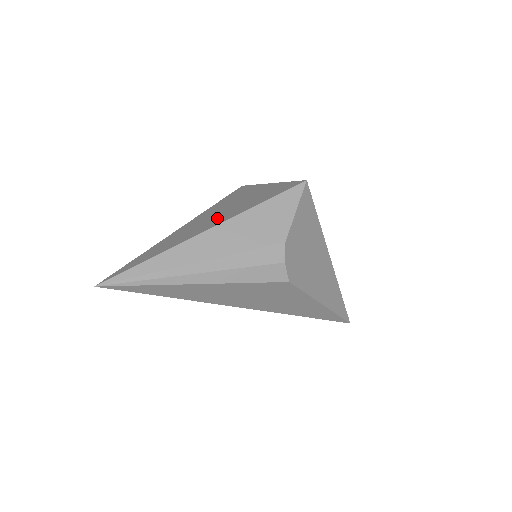
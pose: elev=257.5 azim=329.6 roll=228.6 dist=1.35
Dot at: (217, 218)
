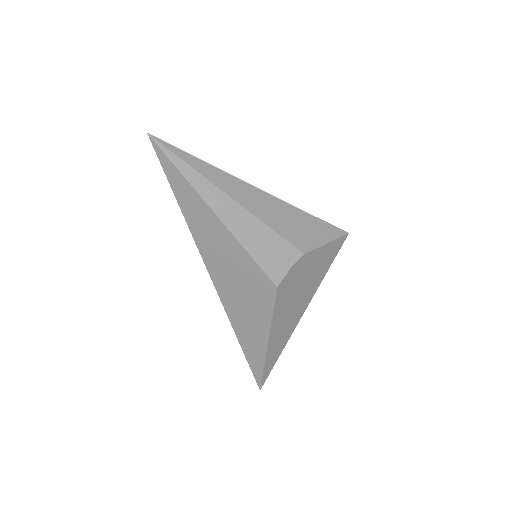
Dot at: occluded
